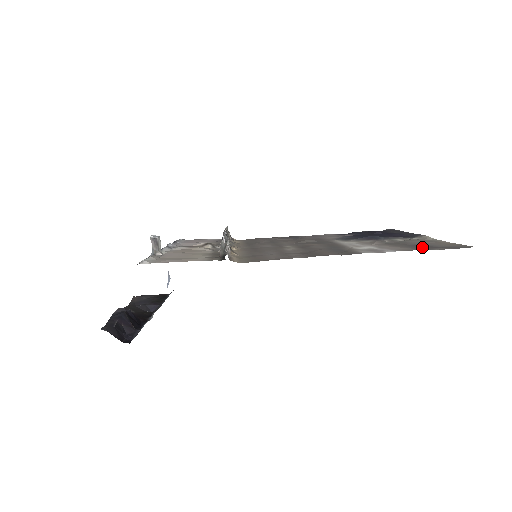
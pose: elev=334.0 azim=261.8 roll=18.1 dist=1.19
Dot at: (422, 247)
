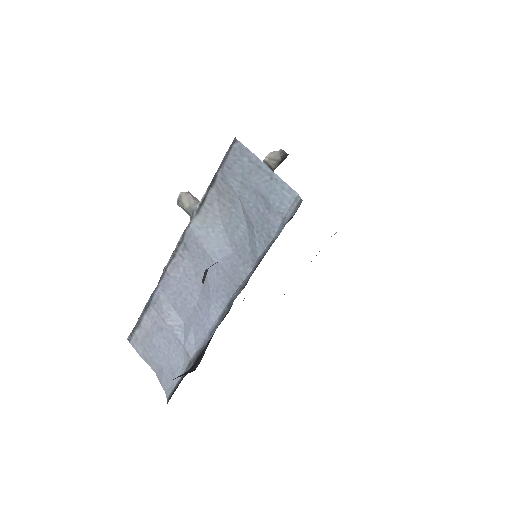
Dot at: occluded
